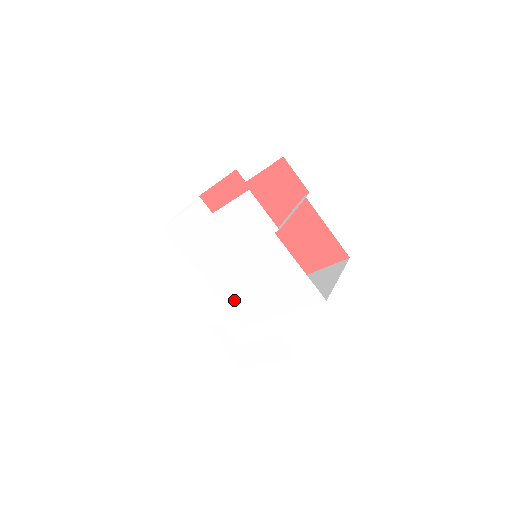
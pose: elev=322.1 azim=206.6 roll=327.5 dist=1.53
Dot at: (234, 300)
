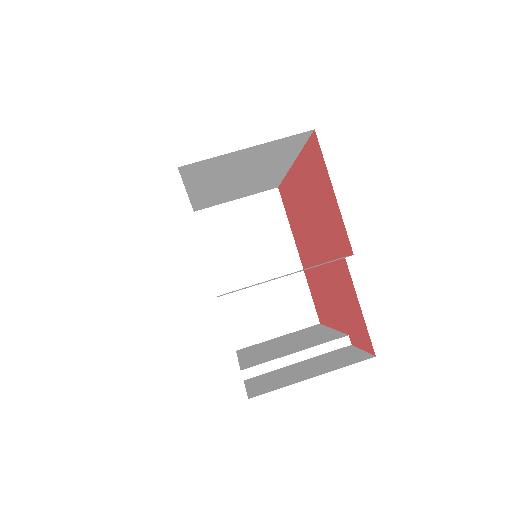
Dot at: occluded
